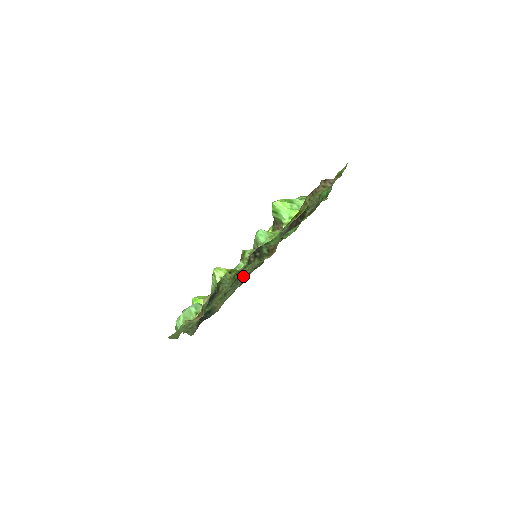
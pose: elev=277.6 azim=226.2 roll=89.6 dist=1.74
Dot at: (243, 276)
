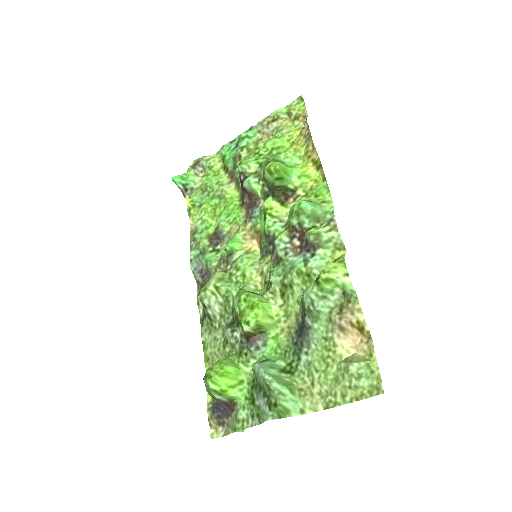
Dot at: (259, 291)
